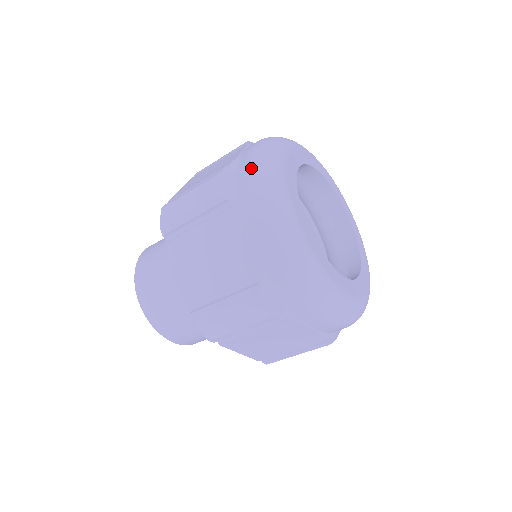
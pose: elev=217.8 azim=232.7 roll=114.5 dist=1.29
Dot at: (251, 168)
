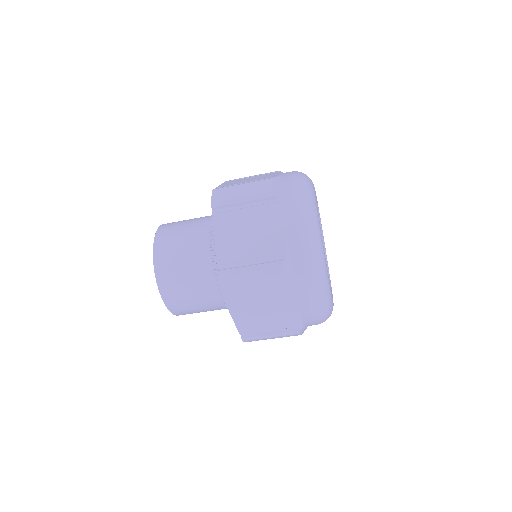
Dot at: (307, 264)
